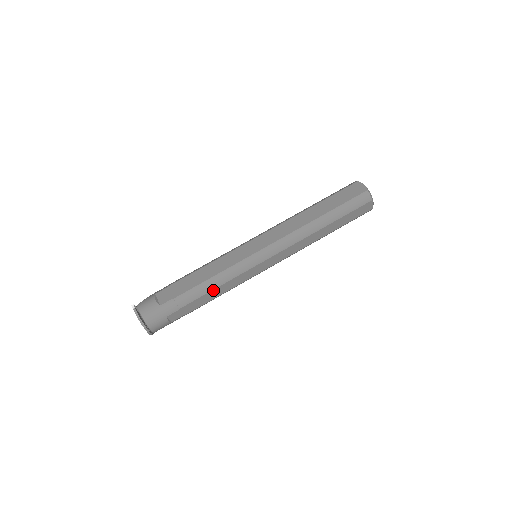
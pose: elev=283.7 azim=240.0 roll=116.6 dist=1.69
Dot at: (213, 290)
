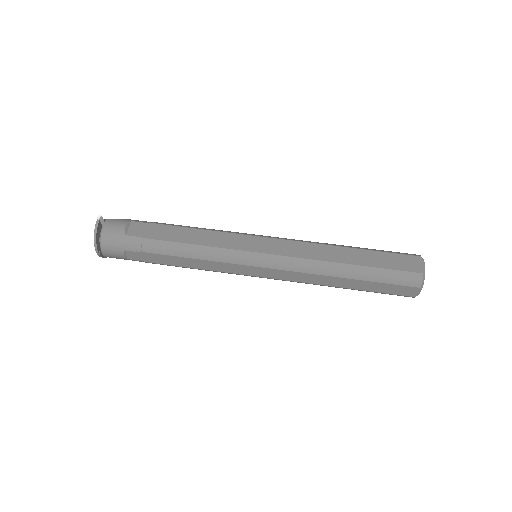
Dot at: (186, 258)
